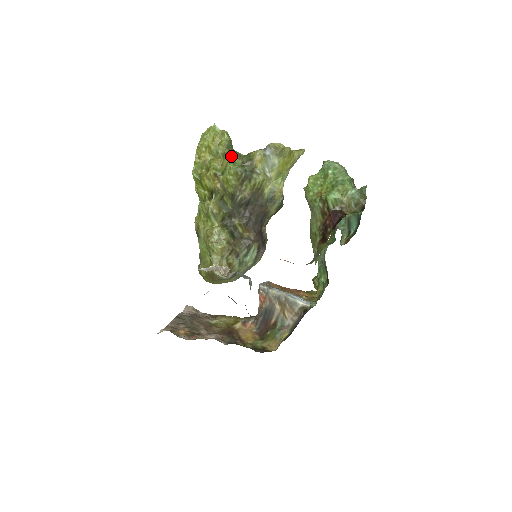
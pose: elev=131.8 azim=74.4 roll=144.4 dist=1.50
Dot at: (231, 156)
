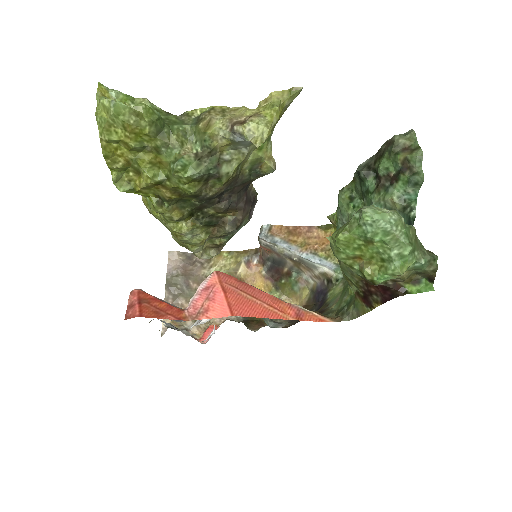
Dot at: (171, 151)
